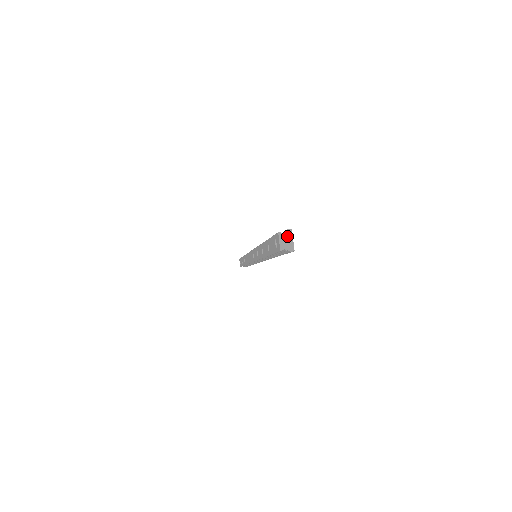
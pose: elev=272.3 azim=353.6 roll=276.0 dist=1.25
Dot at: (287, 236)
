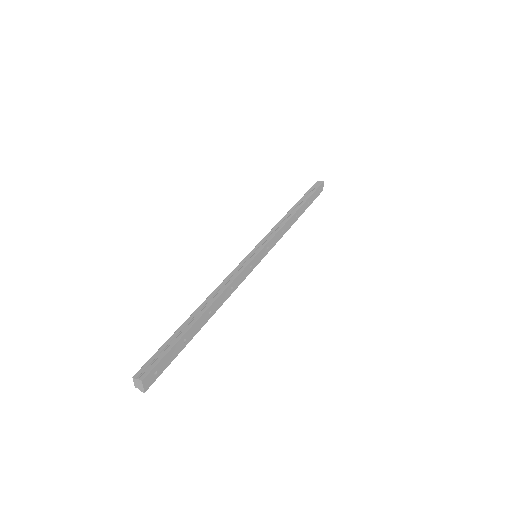
Dot at: (139, 382)
